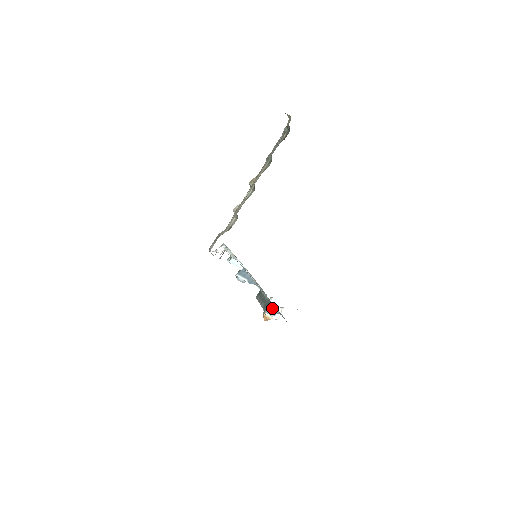
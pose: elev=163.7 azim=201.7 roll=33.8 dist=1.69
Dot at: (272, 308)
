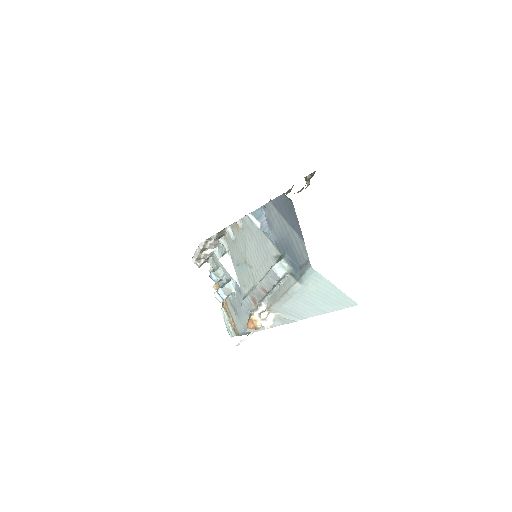
Dot at: (284, 262)
